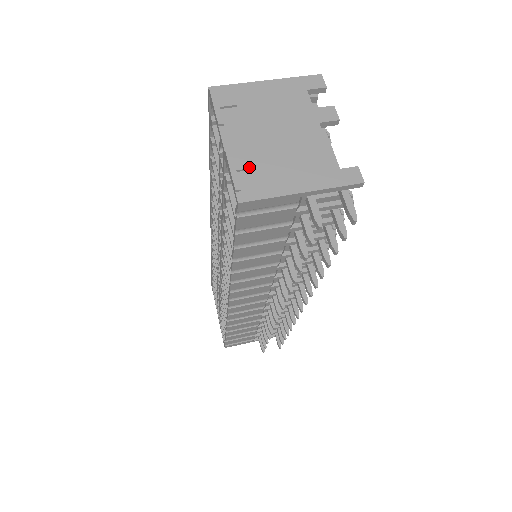
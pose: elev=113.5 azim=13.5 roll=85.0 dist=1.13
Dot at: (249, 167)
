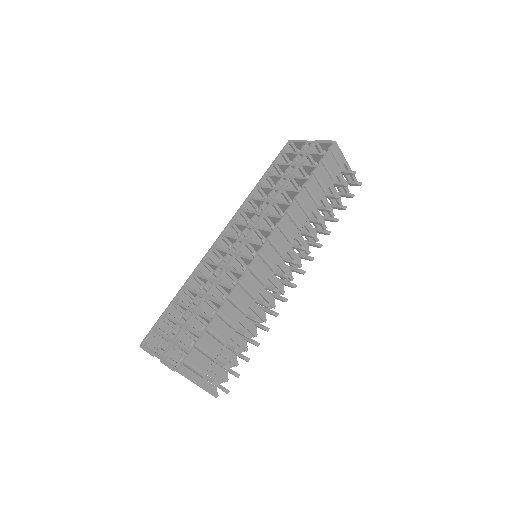
Dot at: occluded
